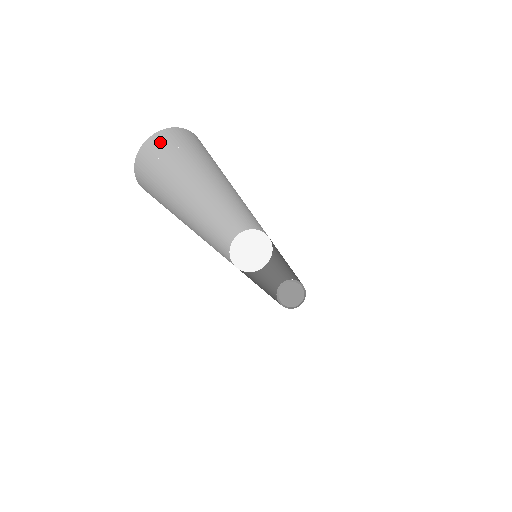
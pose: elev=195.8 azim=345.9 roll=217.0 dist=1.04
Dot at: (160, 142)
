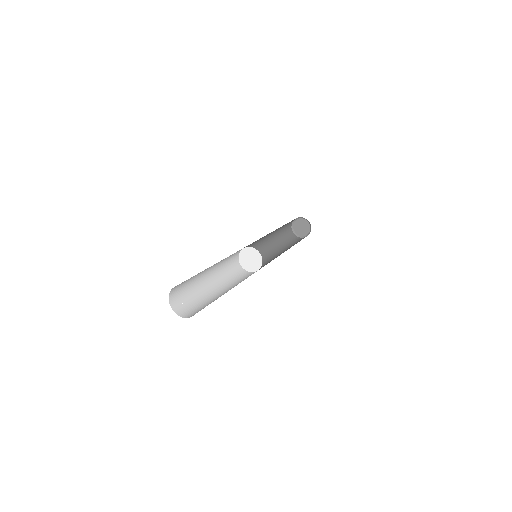
Dot at: occluded
